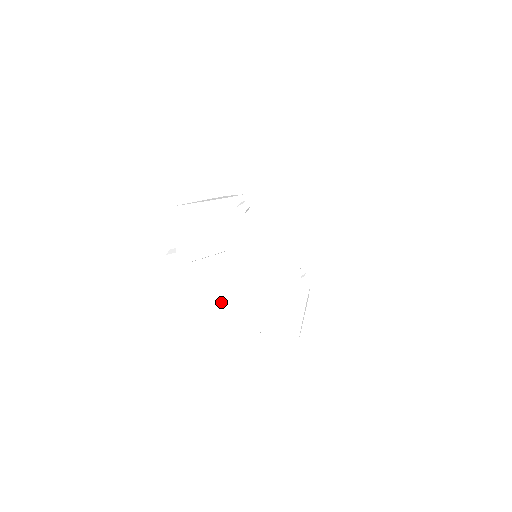
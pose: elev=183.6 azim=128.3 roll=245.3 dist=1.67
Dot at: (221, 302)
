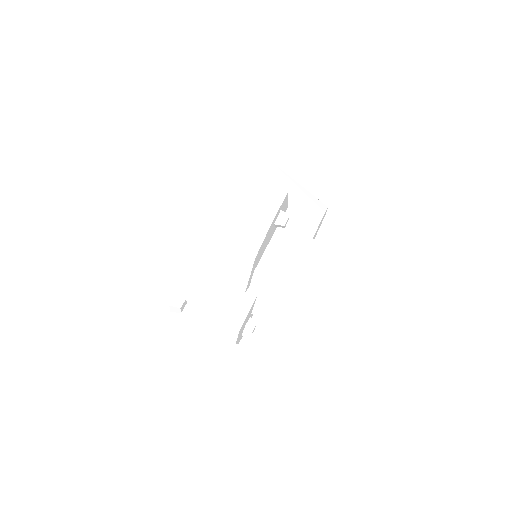
Dot at: occluded
